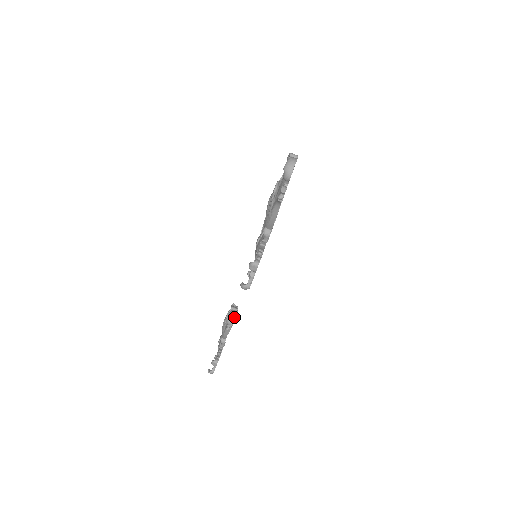
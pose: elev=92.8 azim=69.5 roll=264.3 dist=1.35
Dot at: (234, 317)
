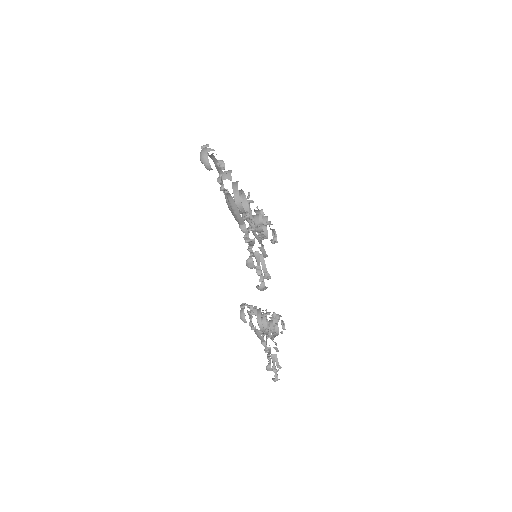
Dot at: (272, 321)
